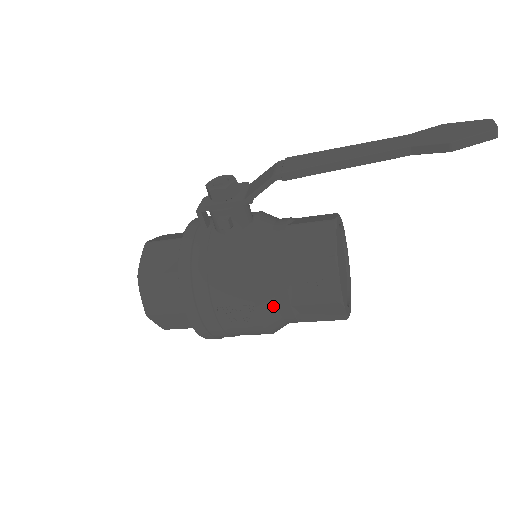
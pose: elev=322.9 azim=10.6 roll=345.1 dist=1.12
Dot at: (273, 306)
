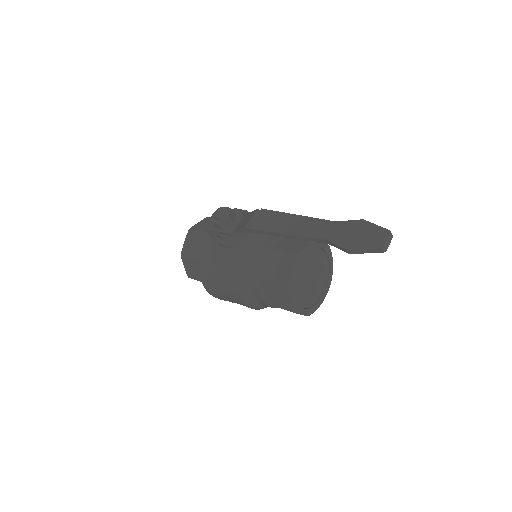
Dot at: (255, 300)
